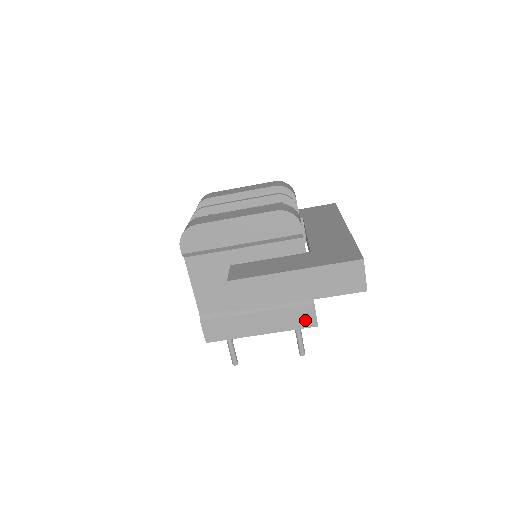
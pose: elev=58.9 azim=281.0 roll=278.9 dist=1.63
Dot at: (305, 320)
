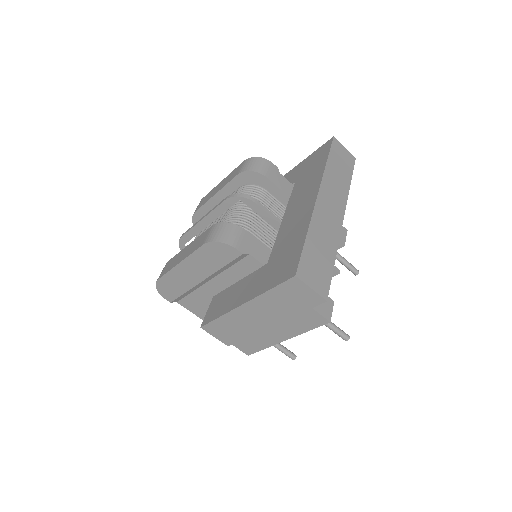
Dot at: (313, 320)
